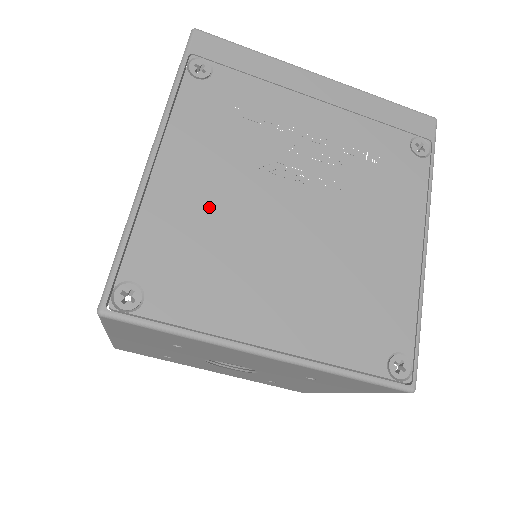
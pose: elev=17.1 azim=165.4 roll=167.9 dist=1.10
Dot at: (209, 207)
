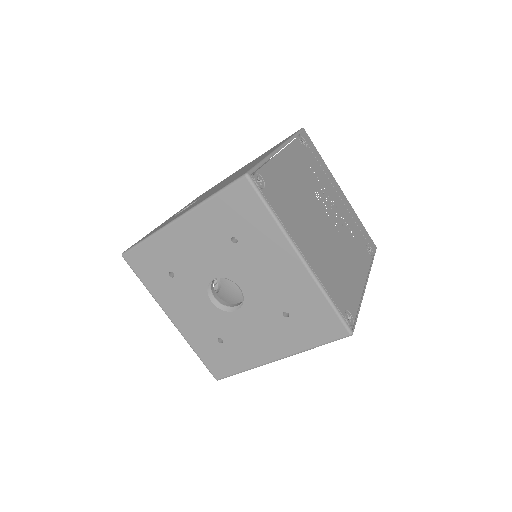
Dot at: (295, 185)
